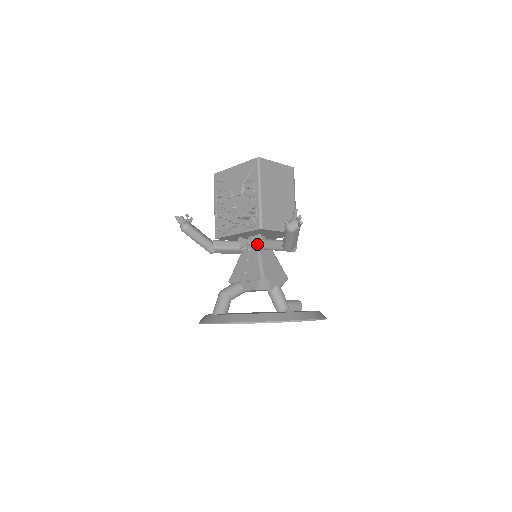
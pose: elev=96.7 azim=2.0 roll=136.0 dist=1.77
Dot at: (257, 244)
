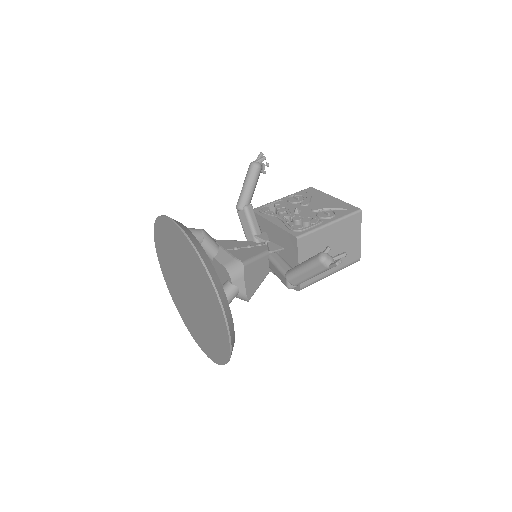
Dot at: (272, 248)
